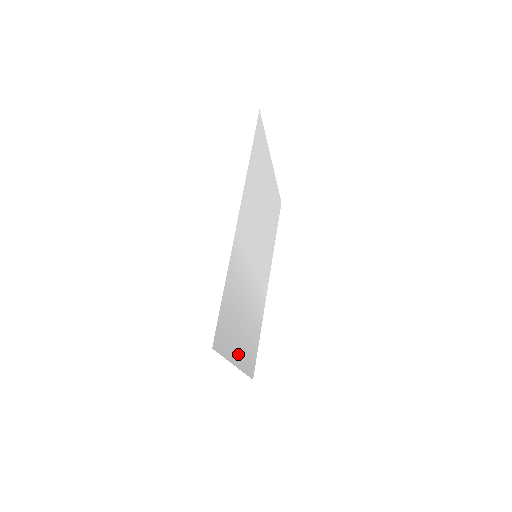
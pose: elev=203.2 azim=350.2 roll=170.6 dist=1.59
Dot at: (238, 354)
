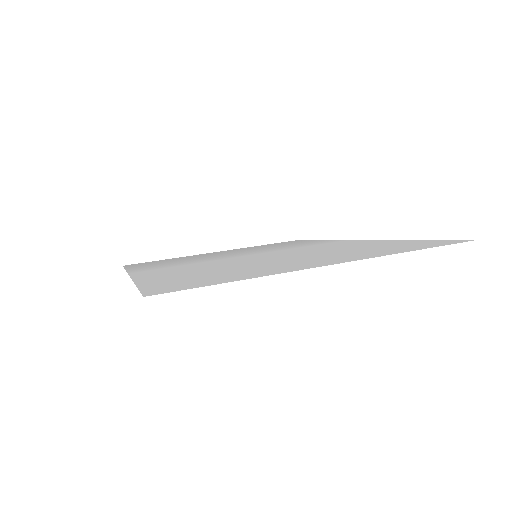
Dot at: (220, 252)
